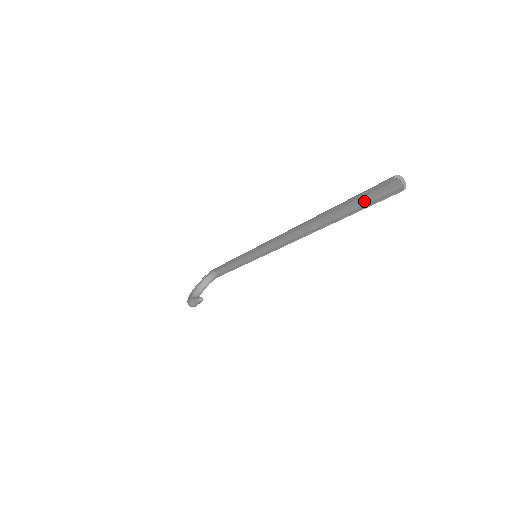
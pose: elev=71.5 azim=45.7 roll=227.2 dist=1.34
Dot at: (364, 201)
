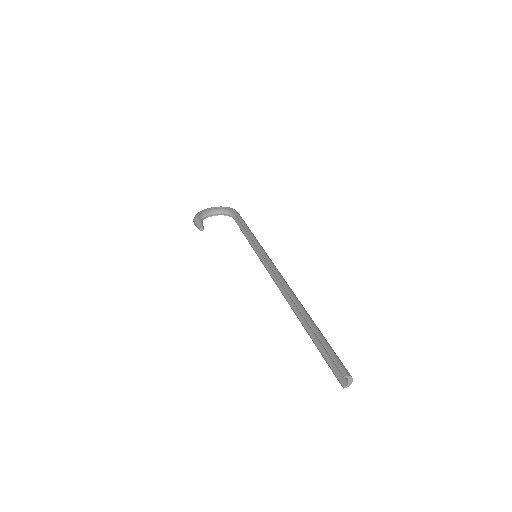
Dot at: occluded
